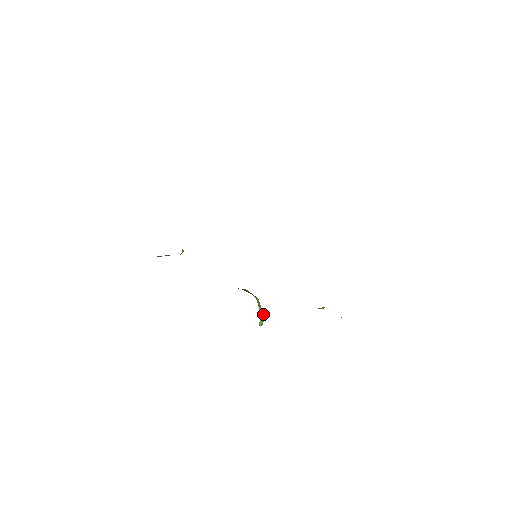
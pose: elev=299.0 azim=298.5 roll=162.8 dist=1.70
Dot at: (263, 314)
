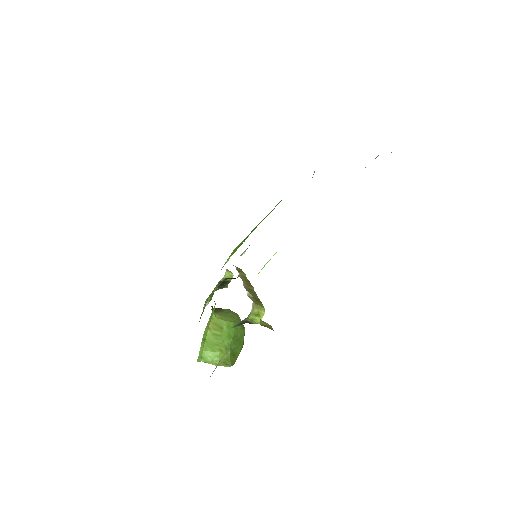
Dot at: (219, 344)
